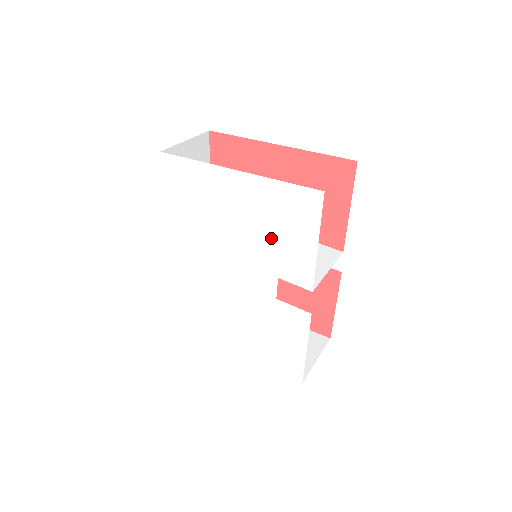
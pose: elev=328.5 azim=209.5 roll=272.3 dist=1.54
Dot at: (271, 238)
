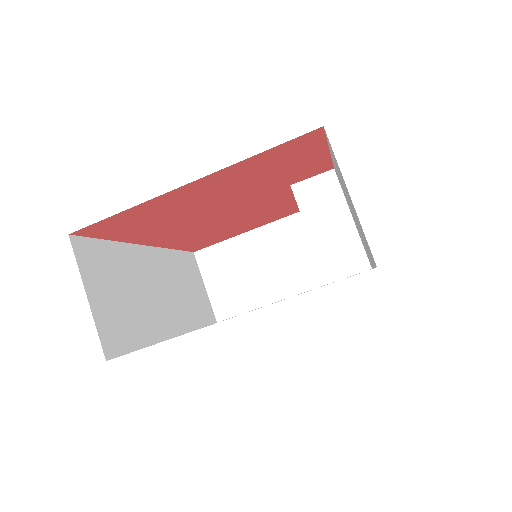
Dot at: occluded
